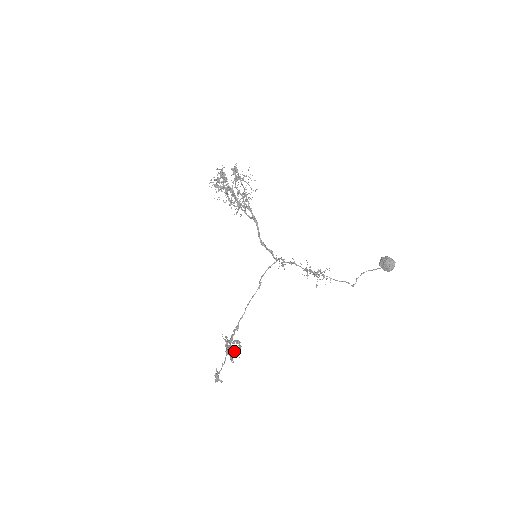
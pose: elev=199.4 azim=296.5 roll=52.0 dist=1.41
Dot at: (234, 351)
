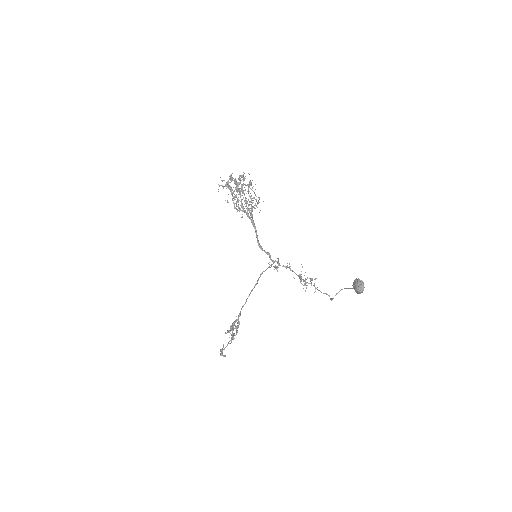
Dot at: (233, 334)
